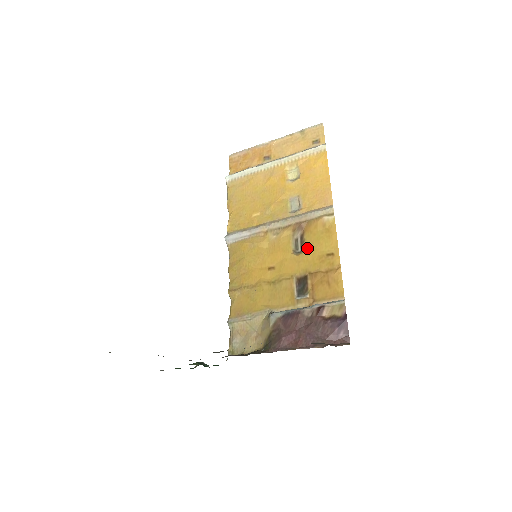
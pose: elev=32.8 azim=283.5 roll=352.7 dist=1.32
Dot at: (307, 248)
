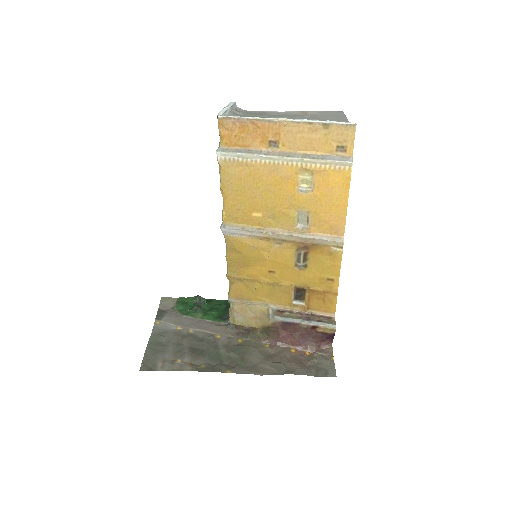
Dot at: (309, 267)
